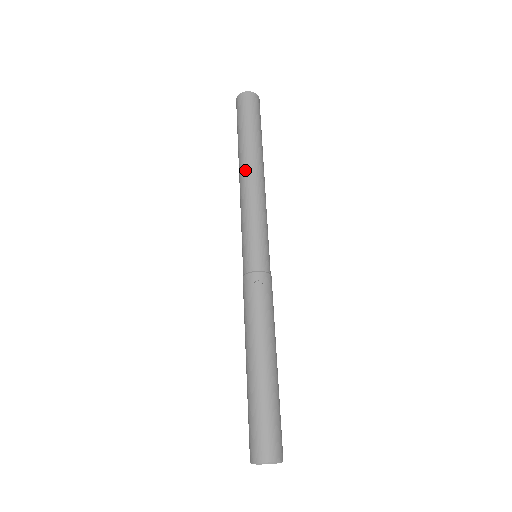
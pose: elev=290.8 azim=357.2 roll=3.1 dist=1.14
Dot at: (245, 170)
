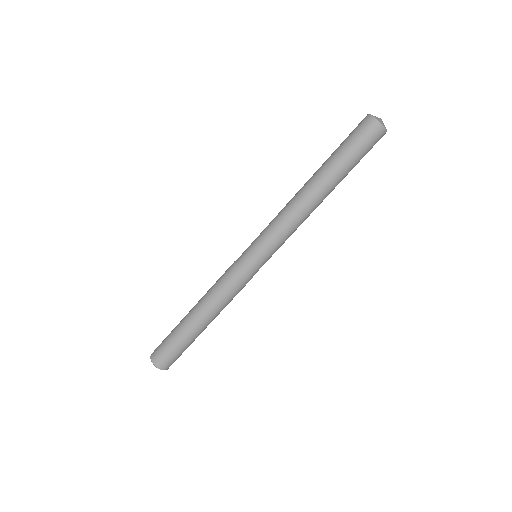
Dot at: (315, 201)
